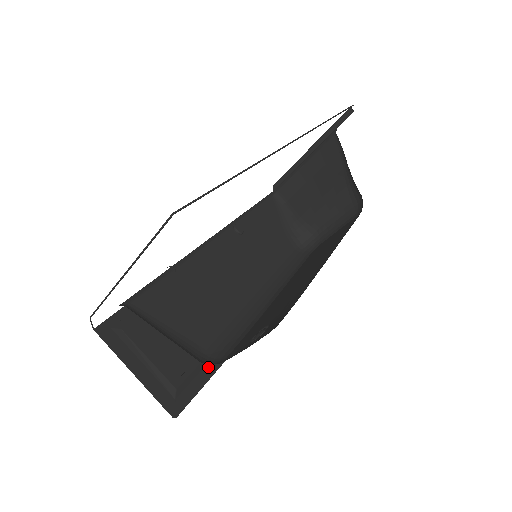
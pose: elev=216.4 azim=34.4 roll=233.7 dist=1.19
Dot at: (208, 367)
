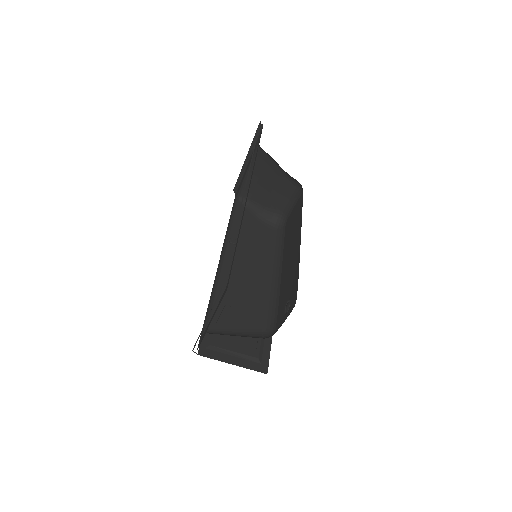
Dot at: occluded
